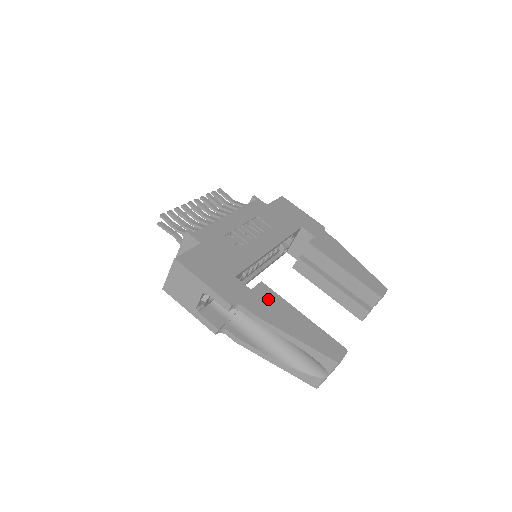
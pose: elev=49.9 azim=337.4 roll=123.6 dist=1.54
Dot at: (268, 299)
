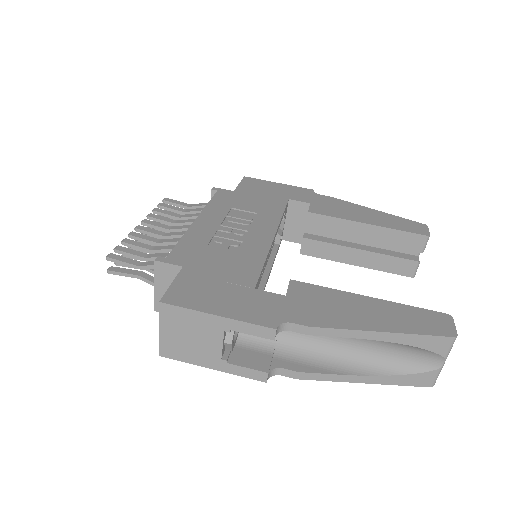
Dot at: (314, 298)
